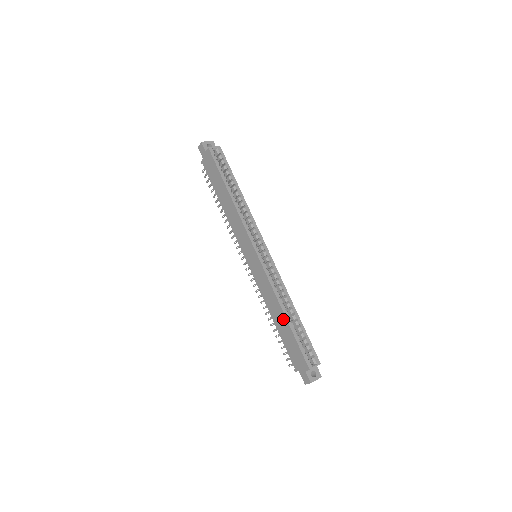
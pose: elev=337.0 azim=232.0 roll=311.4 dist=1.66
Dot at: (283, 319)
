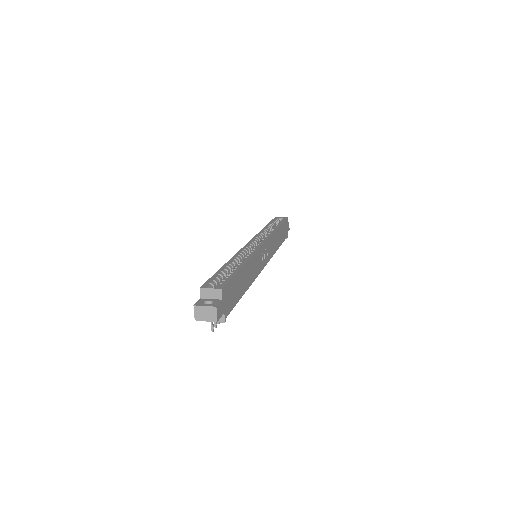
Dot at: occluded
